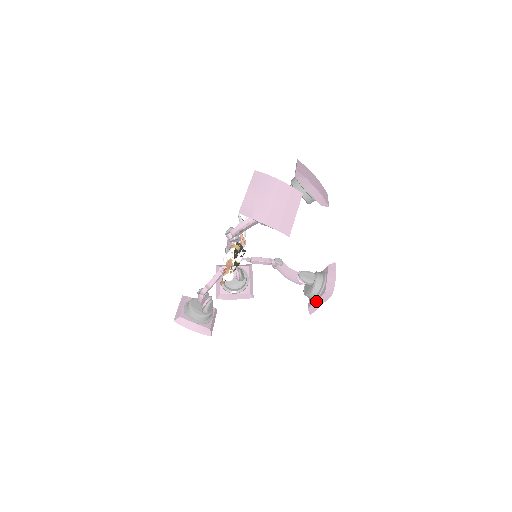
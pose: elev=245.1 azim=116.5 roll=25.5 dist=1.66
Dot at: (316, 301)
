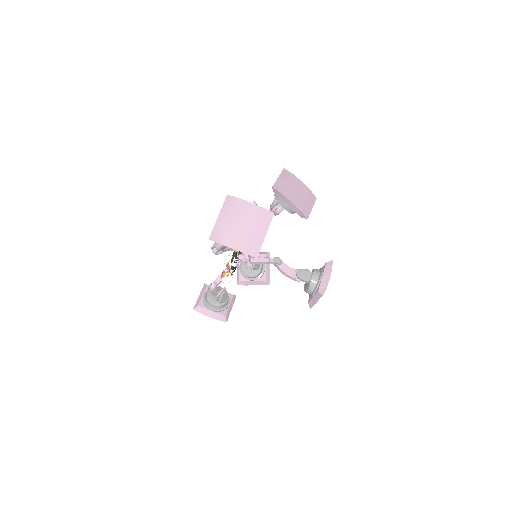
Dot at: (313, 298)
